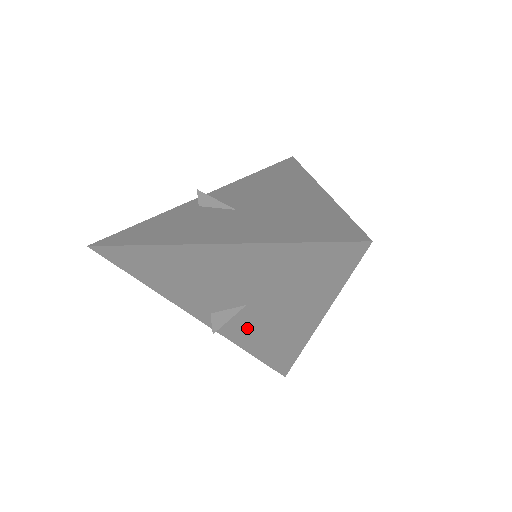
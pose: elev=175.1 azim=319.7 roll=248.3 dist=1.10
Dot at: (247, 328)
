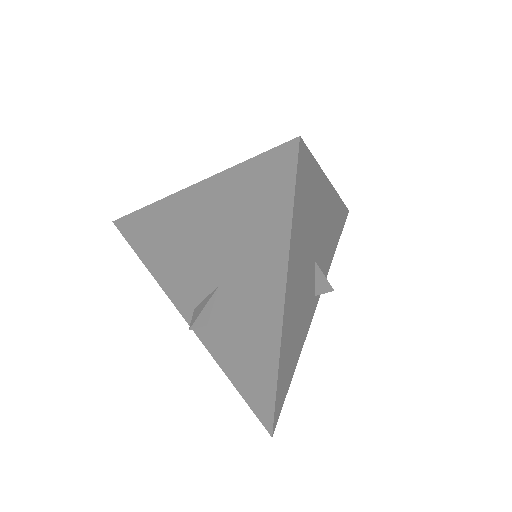
Dot at: (225, 331)
